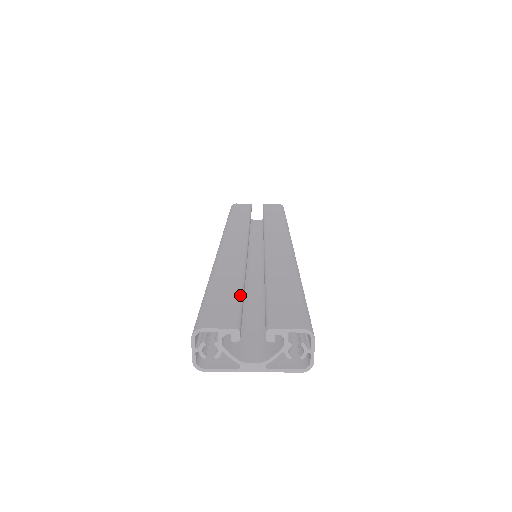
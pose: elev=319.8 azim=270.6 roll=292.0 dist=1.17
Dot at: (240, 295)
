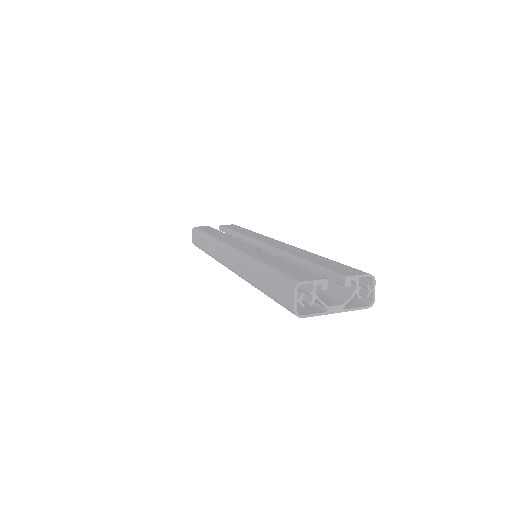
Dot at: occluded
